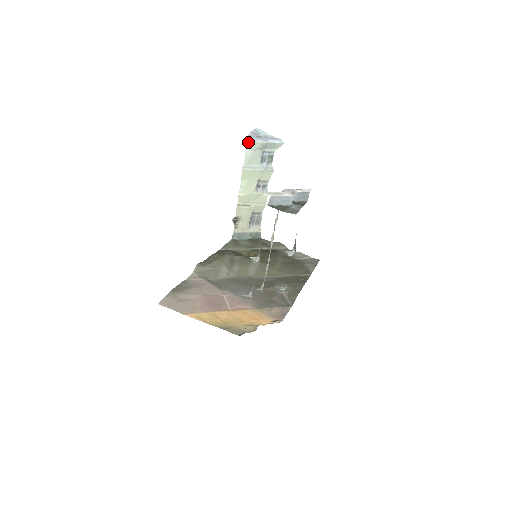
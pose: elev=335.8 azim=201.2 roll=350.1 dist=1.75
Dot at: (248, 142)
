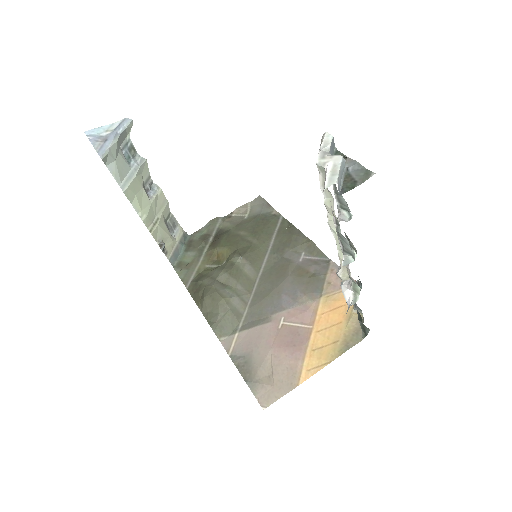
Dot at: (104, 157)
